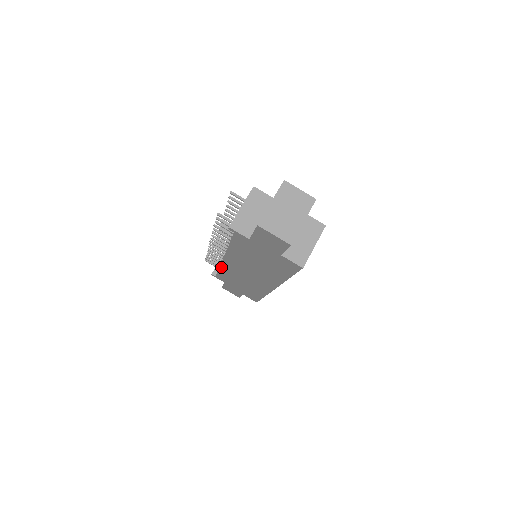
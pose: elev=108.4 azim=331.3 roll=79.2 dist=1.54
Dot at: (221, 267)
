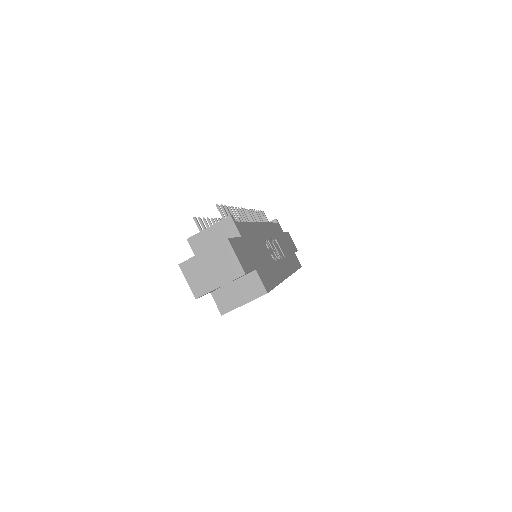
Dot at: occluded
